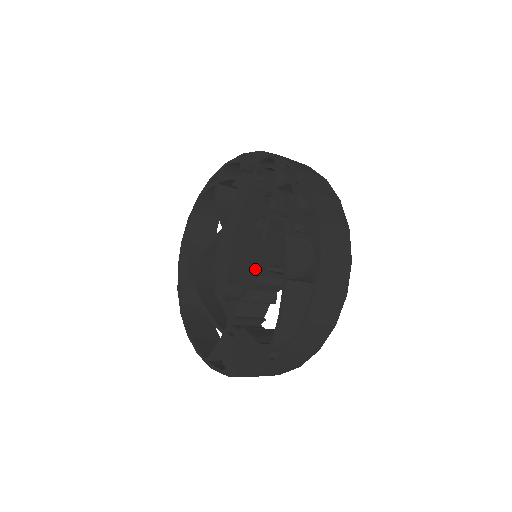
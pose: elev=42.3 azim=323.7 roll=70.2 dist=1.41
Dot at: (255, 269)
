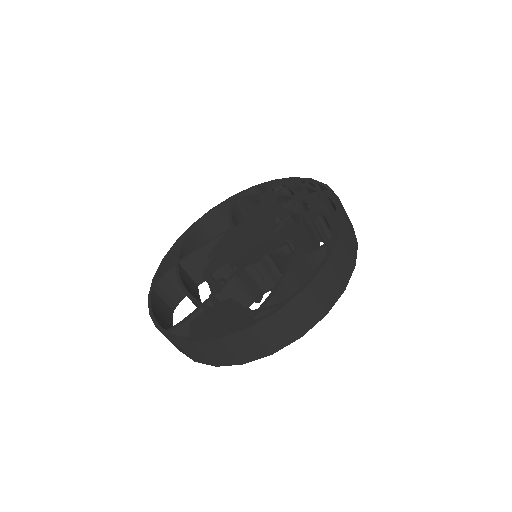
Dot at: (260, 252)
